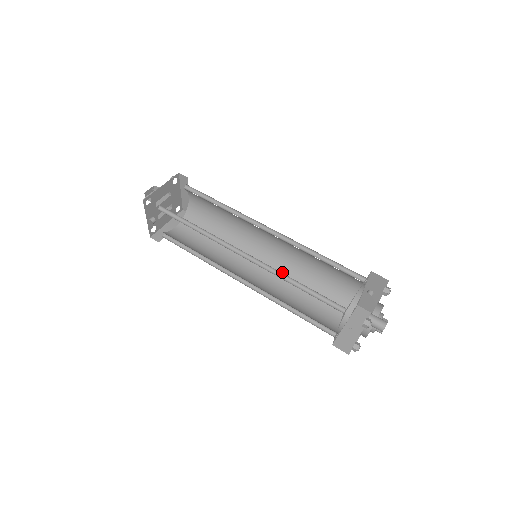
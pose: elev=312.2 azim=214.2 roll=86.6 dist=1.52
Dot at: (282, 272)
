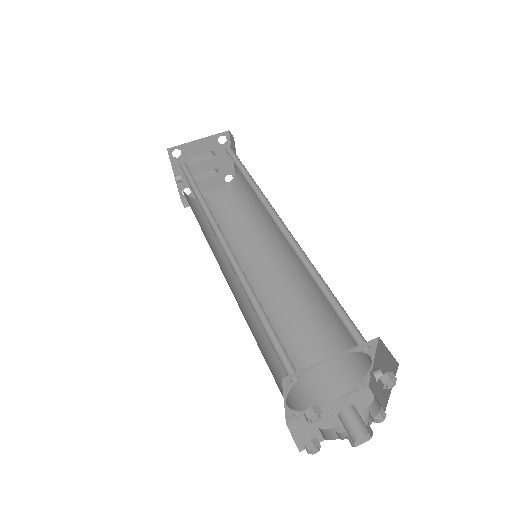
Dot at: (290, 293)
